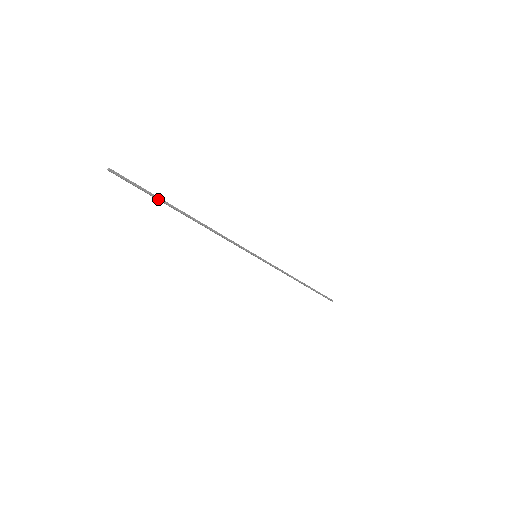
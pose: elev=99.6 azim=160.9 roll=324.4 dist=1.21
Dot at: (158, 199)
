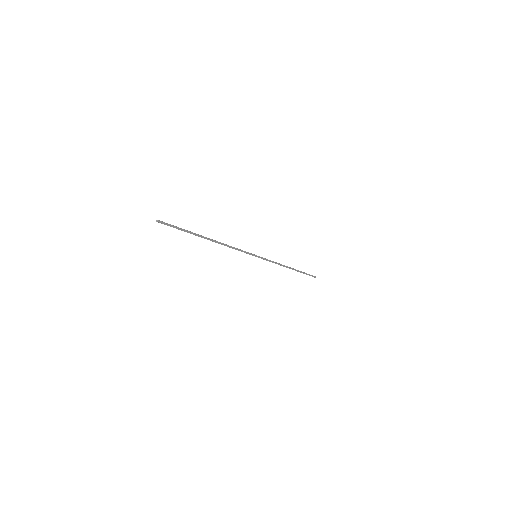
Dot at: (189, 232)
